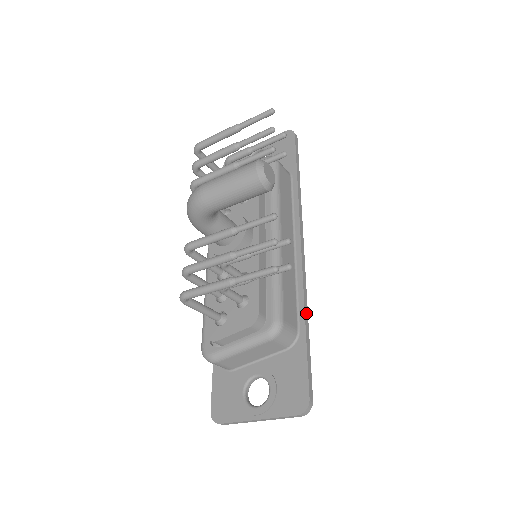
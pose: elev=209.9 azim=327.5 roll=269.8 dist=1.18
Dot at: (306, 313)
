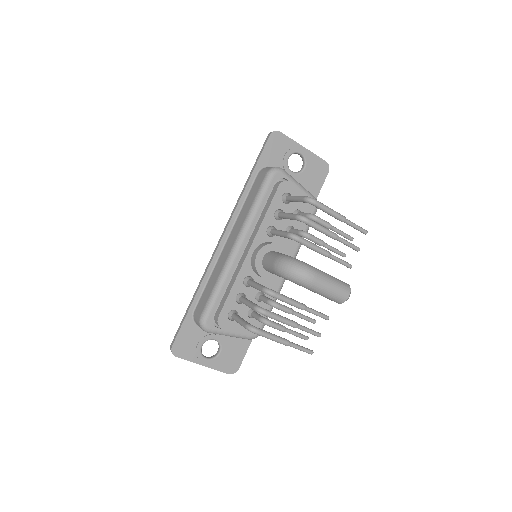
Dot at: occluded
